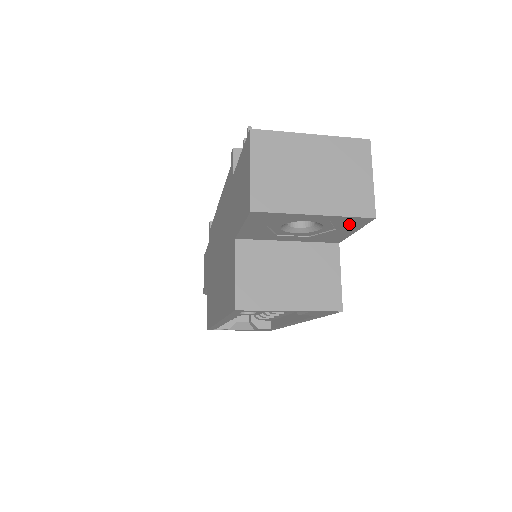
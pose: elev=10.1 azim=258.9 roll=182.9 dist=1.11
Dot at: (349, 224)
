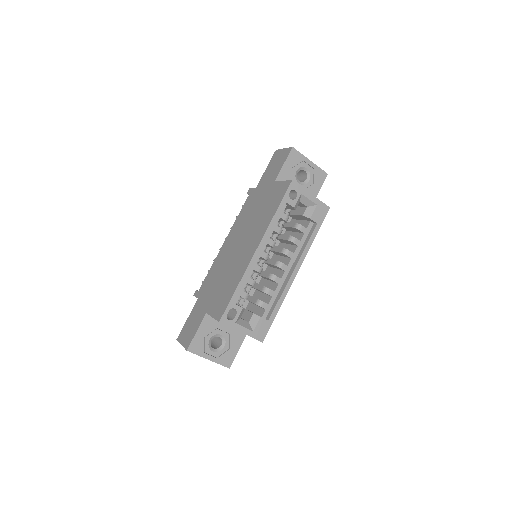
Dot at: (319, 178)
